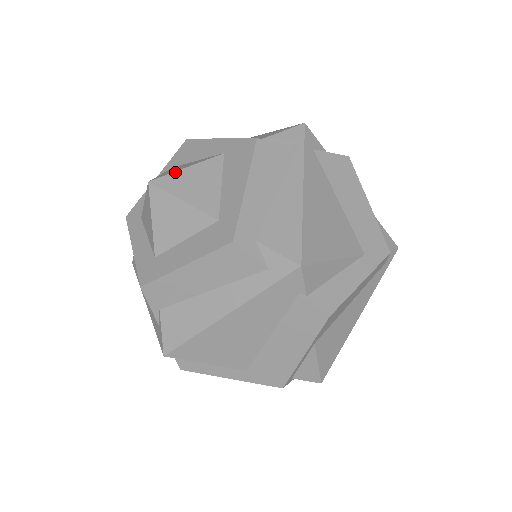
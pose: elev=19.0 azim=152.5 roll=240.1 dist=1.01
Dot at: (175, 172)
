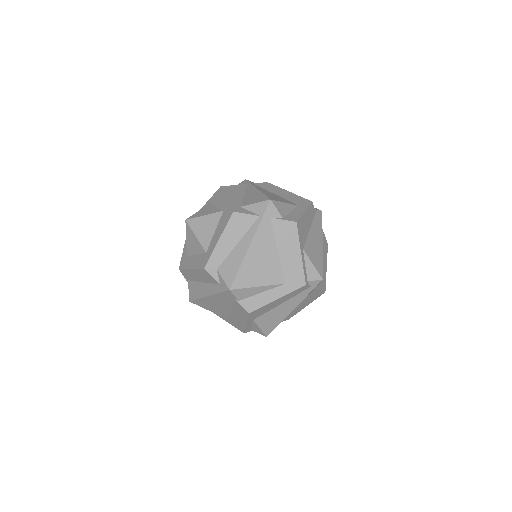
Dot at: (198, 217)
